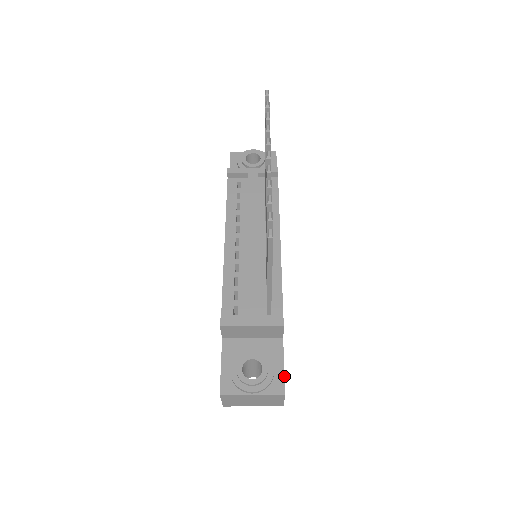
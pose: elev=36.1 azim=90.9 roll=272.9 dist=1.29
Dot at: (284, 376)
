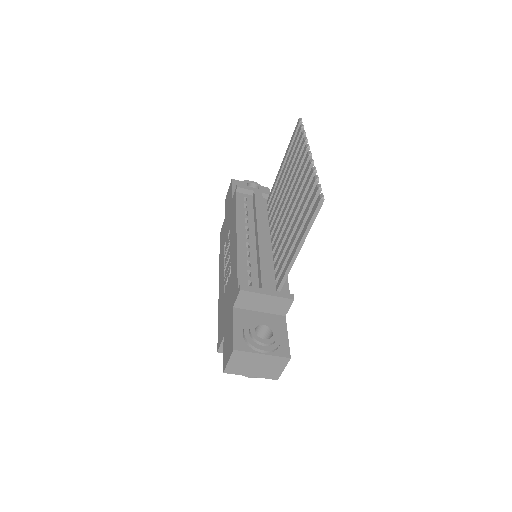
Dot at: occluded
